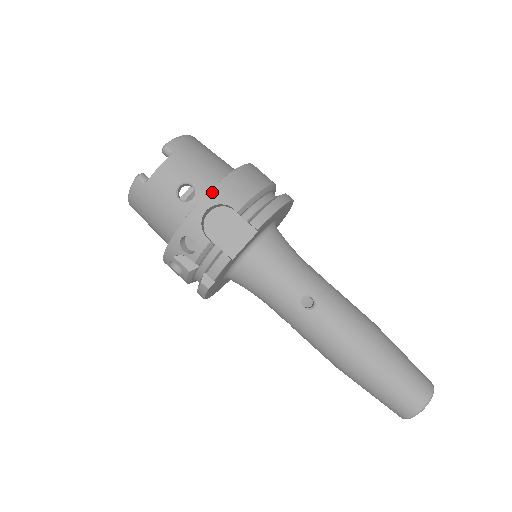
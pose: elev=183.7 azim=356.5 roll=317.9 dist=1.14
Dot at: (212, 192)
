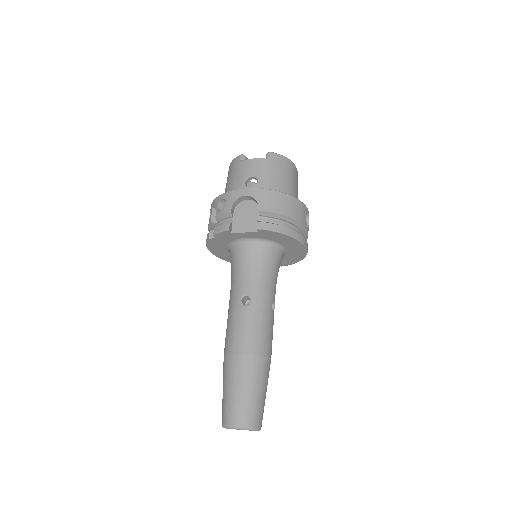
Dot at: (258, 190)
